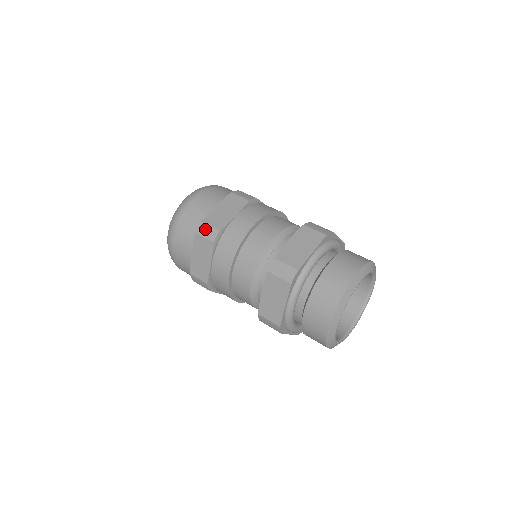
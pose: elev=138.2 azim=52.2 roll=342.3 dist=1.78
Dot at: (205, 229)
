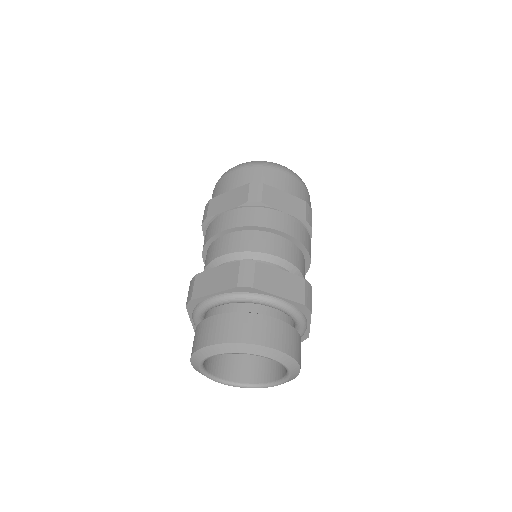
Dot at: (206, 209)
